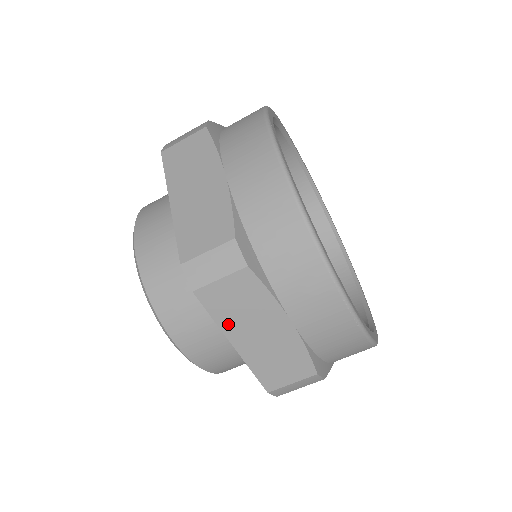
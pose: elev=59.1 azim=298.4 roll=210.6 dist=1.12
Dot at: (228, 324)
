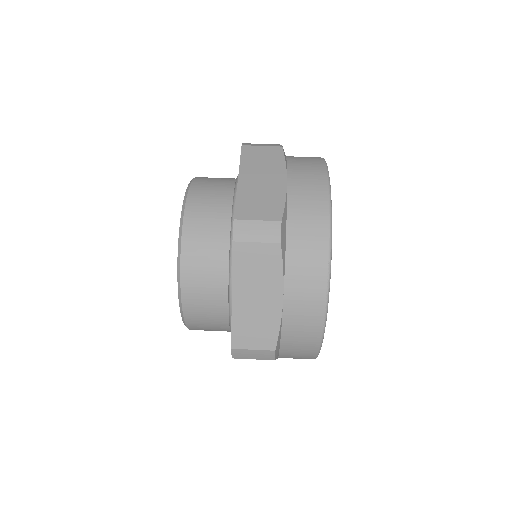
Dot at: (240, 279)
